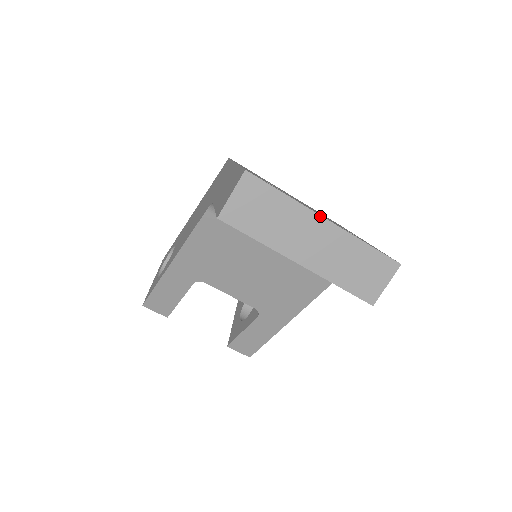
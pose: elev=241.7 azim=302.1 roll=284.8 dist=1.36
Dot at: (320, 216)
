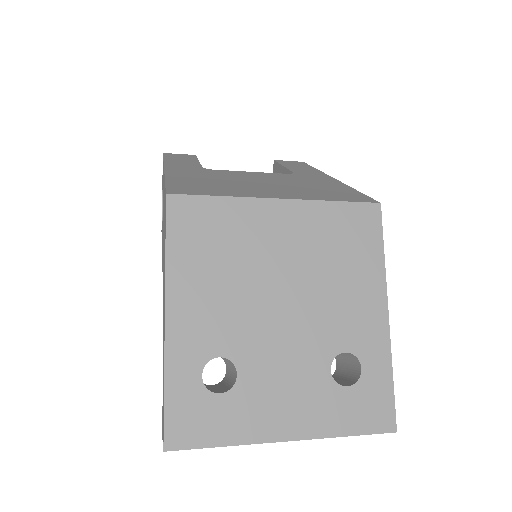
Dot at: occluded
